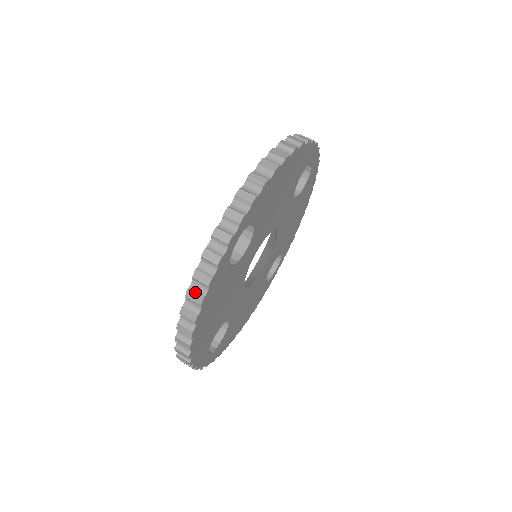
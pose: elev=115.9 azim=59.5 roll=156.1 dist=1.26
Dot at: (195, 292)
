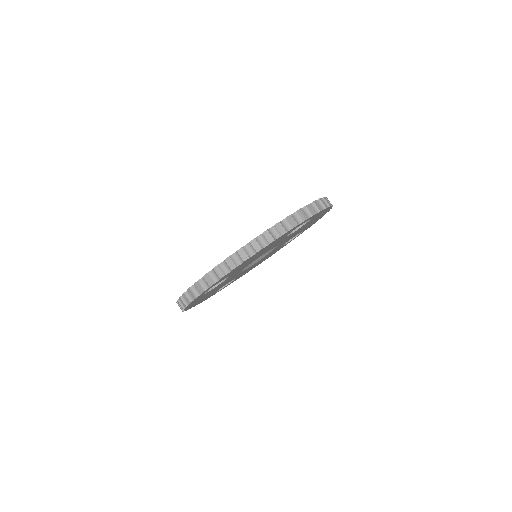
Dot at: (180, 304)
